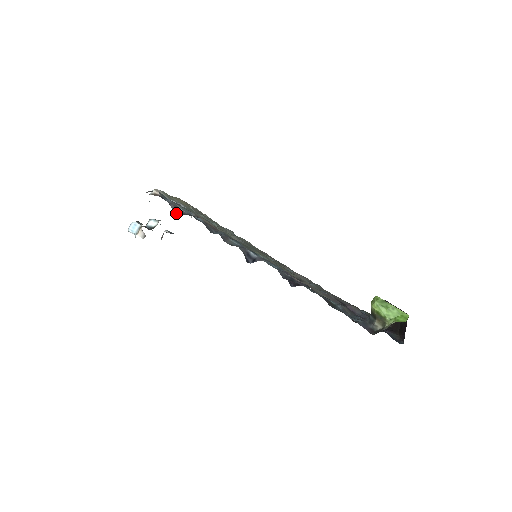
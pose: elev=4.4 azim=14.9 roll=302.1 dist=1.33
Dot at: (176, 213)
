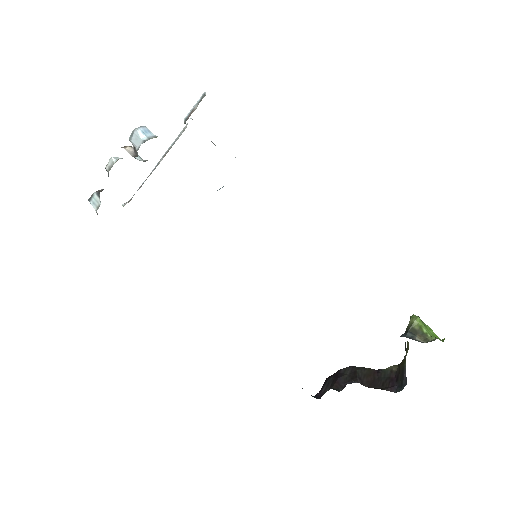
Dot at: occluded
